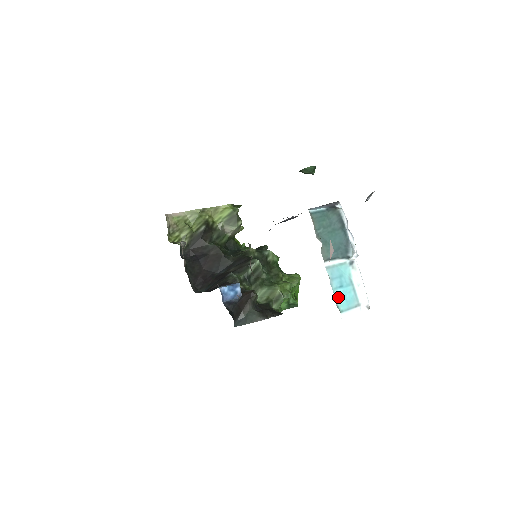
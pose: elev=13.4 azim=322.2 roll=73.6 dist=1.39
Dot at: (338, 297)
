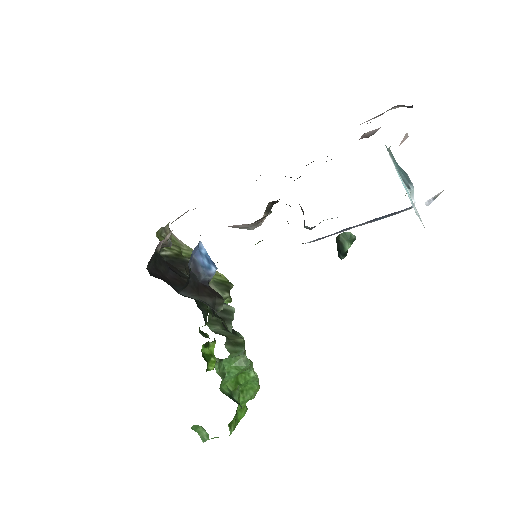
Dot at: (398, 172)
